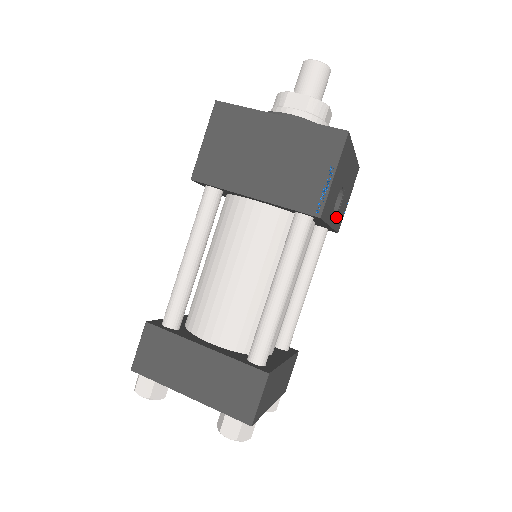
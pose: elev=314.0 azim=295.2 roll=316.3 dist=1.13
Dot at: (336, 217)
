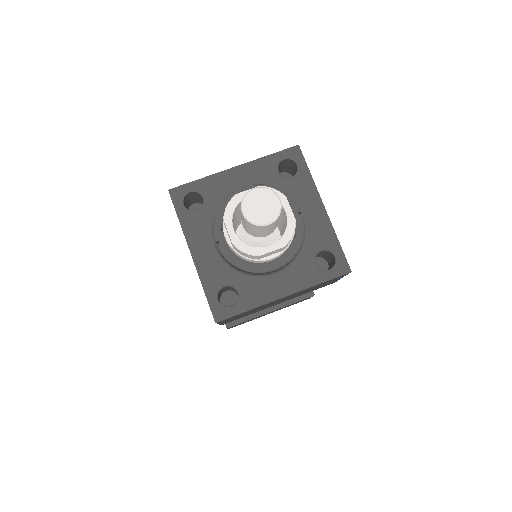
Dot at: occluded
